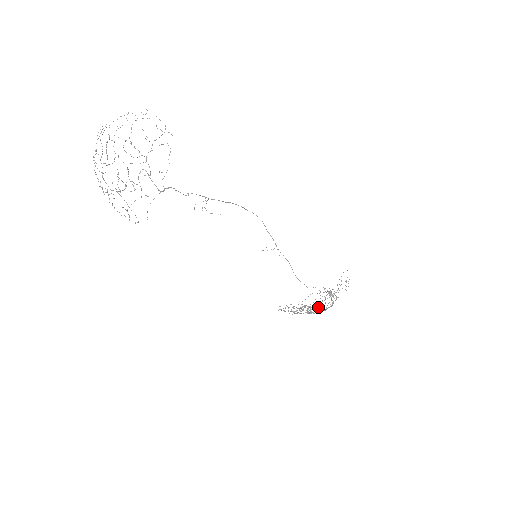
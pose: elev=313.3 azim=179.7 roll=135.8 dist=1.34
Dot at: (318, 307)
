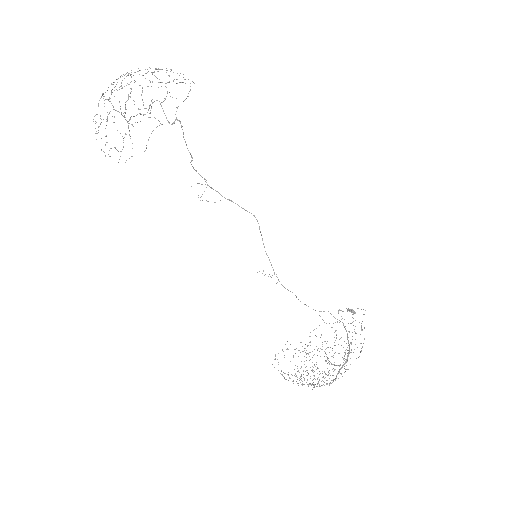
Dot at: occluded
